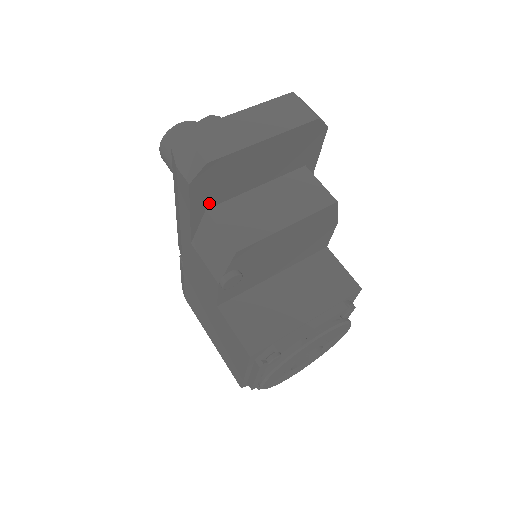
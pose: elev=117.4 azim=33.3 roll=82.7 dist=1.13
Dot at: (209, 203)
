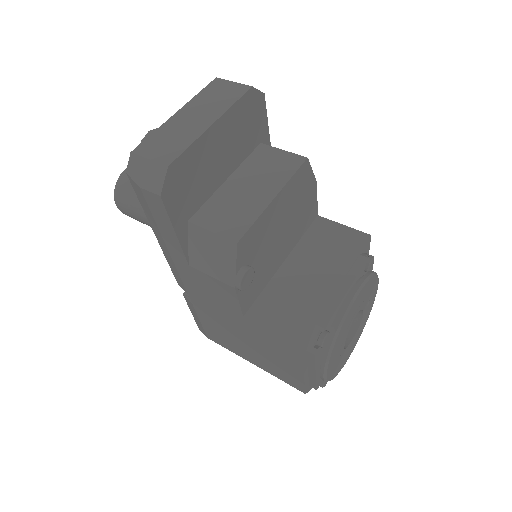
Dot at: (188, 213)
